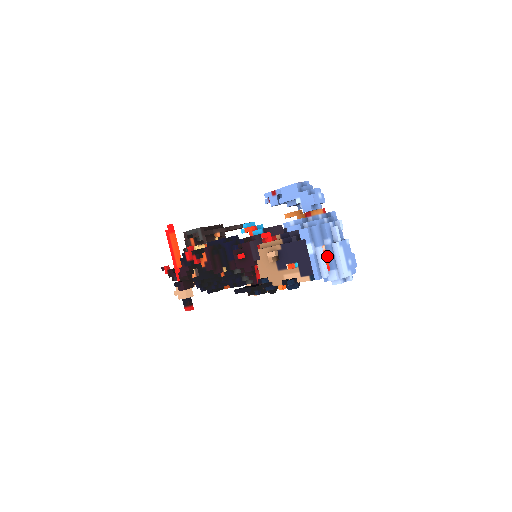
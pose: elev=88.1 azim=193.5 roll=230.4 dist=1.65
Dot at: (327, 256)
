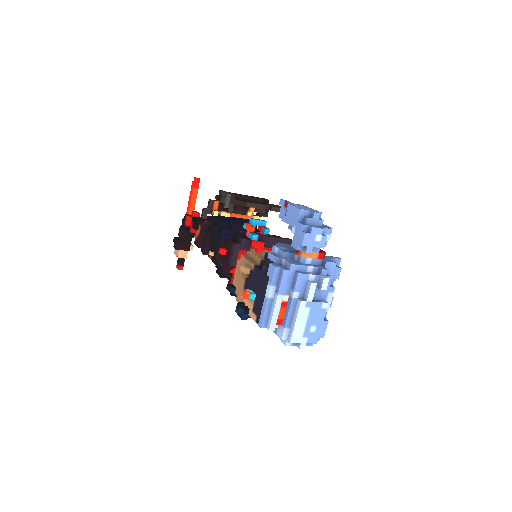
Dot at: (286, 308)
